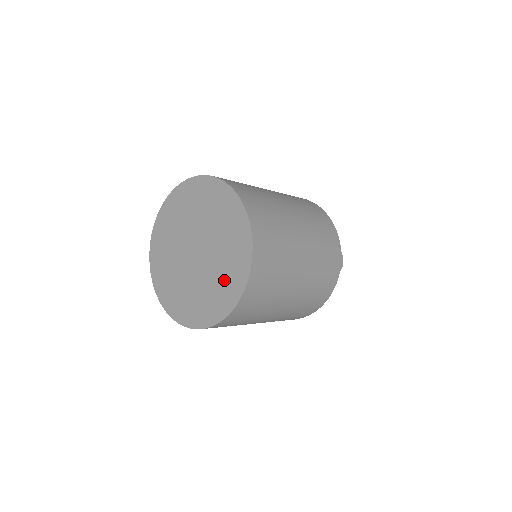
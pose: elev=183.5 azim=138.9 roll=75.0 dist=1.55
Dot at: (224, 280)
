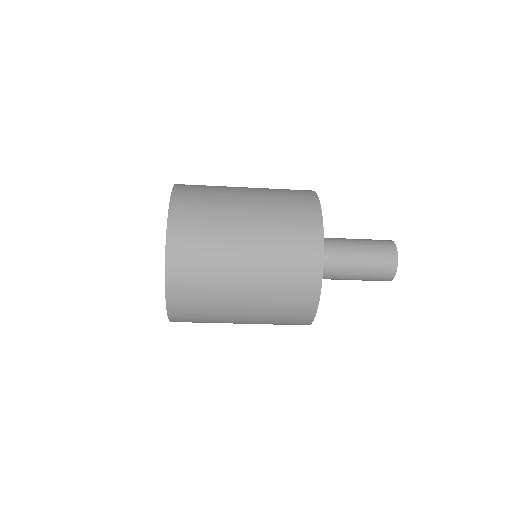
Dot at: occluded
